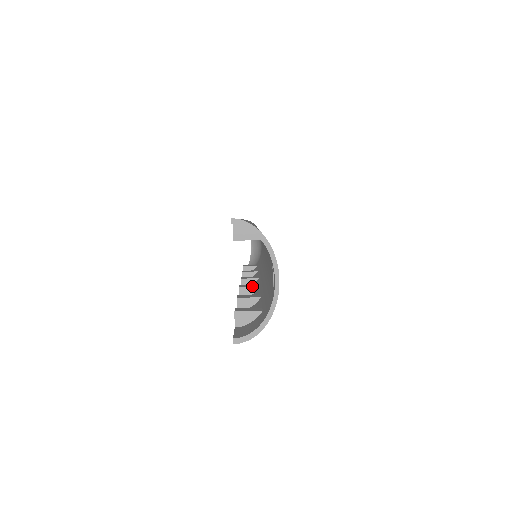
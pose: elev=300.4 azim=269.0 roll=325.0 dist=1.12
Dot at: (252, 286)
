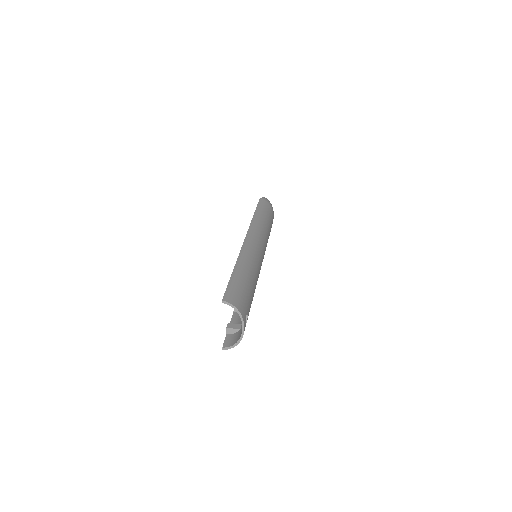
Dot at: occluded
